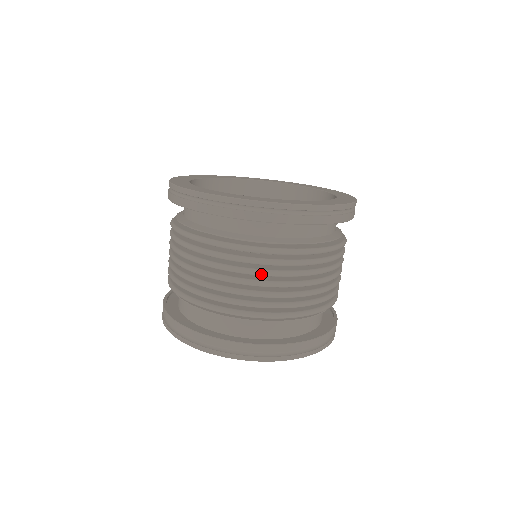
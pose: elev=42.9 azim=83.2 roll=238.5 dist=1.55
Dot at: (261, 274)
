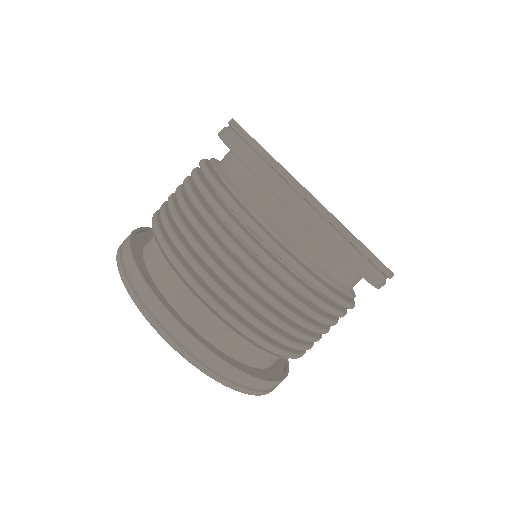
Dot at: (310, 314)
